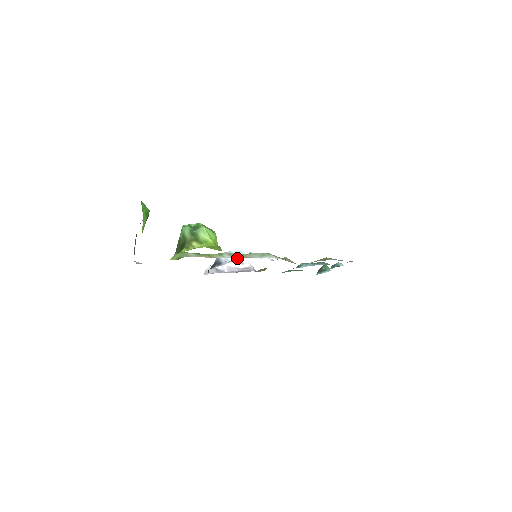
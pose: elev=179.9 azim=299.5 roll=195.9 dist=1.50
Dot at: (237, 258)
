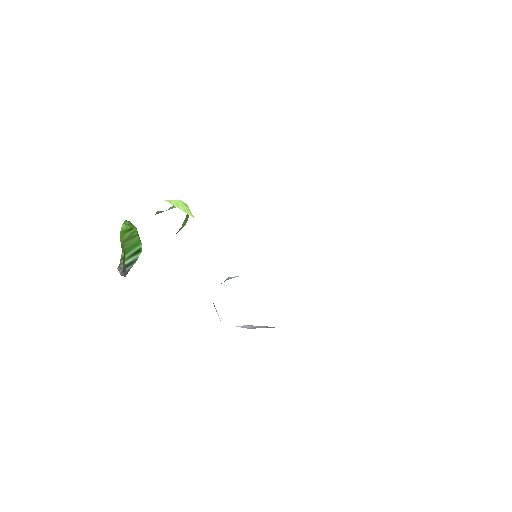
Dot at: occluded
